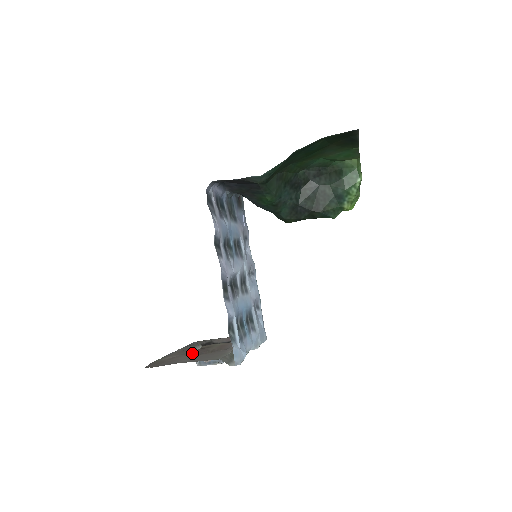
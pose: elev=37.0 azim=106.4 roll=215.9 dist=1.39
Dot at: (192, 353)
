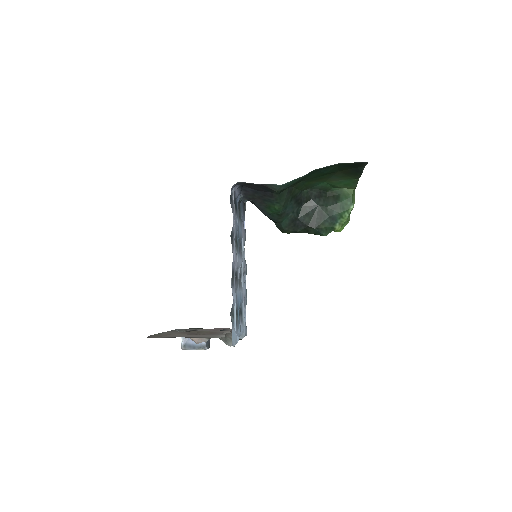
Dot at: occluded
